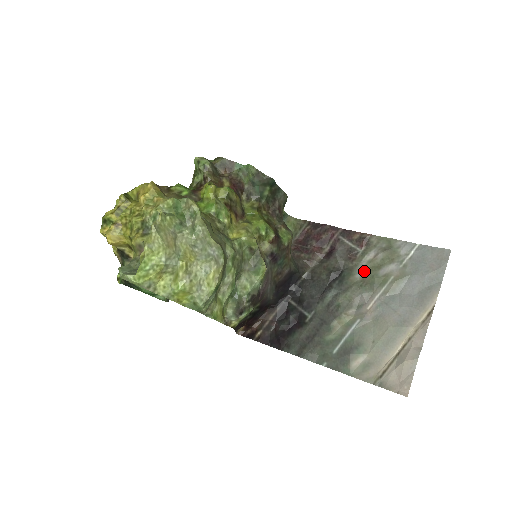
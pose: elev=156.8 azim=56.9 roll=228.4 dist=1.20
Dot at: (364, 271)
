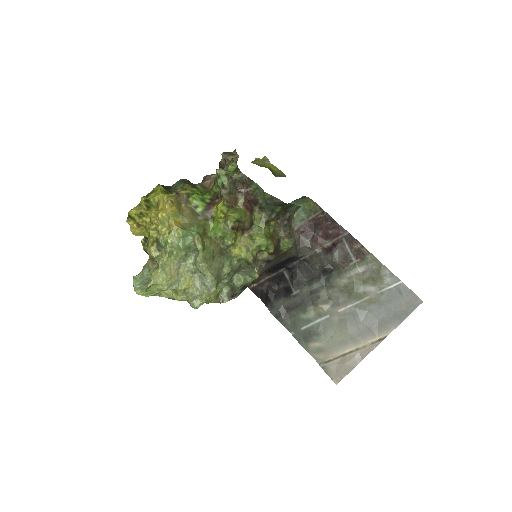
Dot at: (349, 280)
